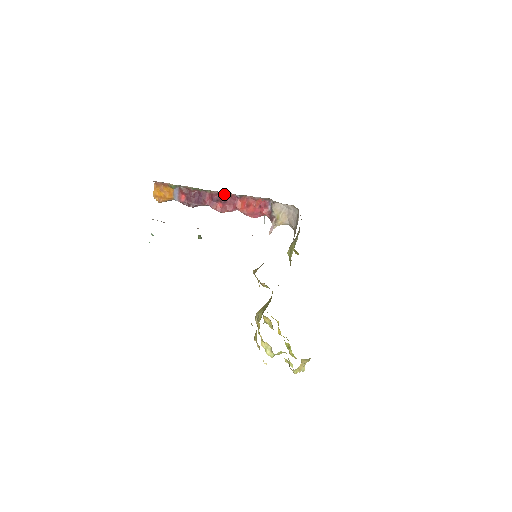
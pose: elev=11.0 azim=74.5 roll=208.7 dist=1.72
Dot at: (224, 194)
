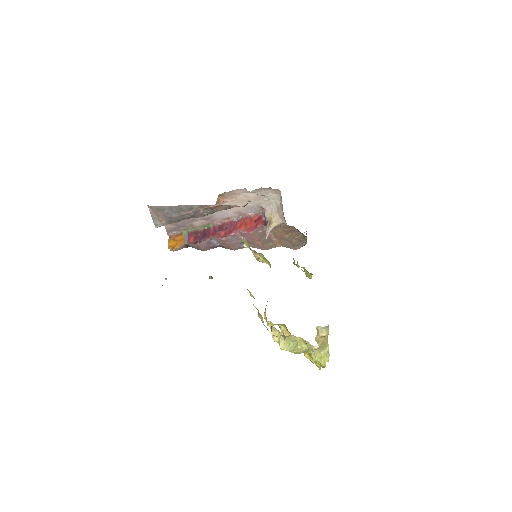
Dot at: (224, 223)
